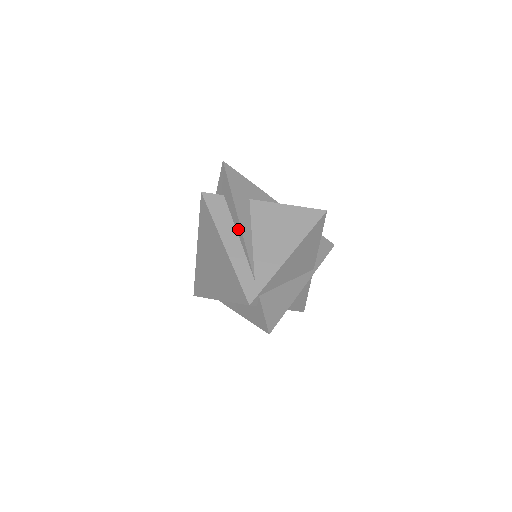
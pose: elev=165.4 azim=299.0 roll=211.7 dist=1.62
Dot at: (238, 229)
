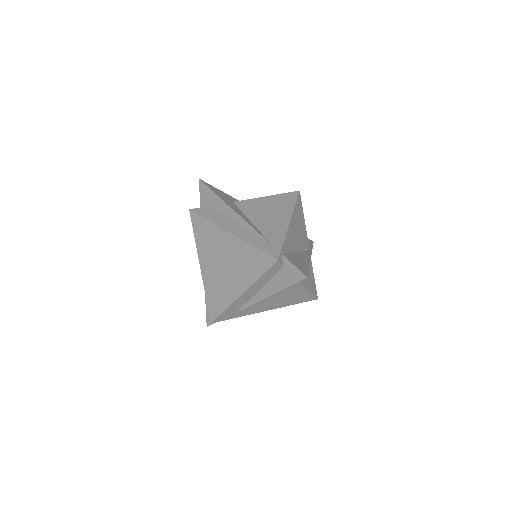
Dot at: (236, 218)
